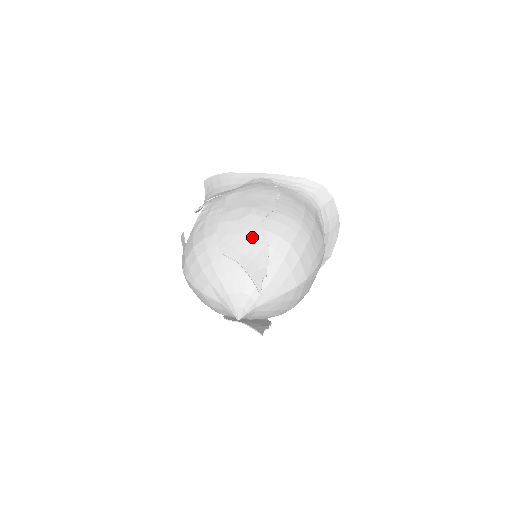
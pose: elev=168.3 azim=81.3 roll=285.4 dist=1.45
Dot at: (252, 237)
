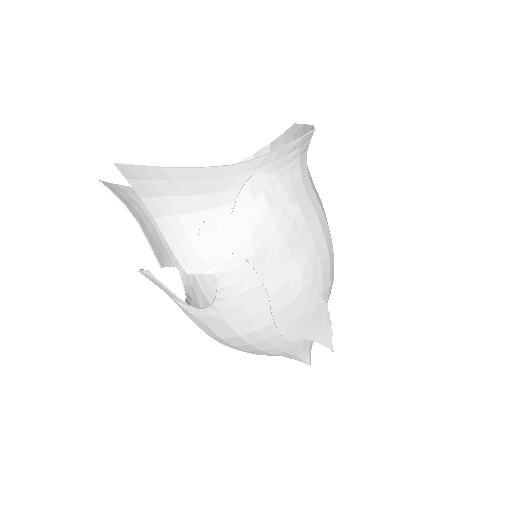
Dot at: (314, 312)
